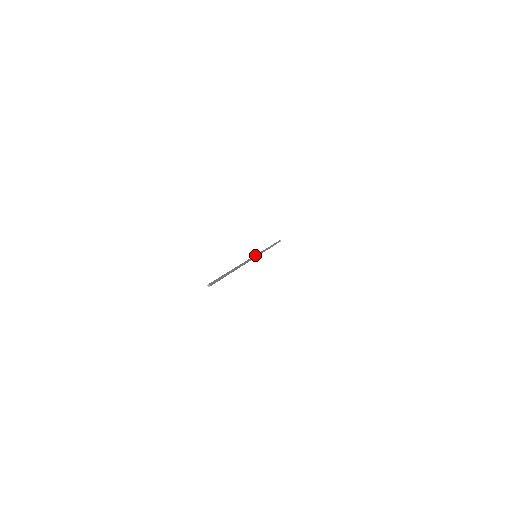
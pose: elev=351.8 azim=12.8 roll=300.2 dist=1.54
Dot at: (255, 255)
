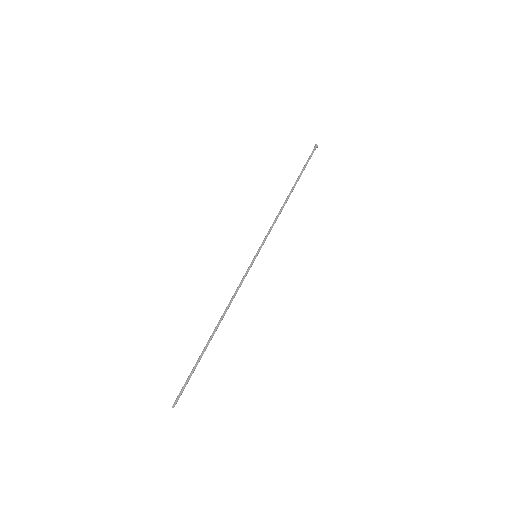
Dot at: (254, 258)
